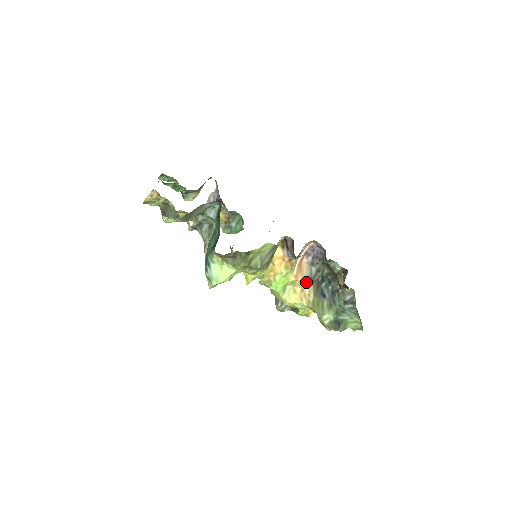
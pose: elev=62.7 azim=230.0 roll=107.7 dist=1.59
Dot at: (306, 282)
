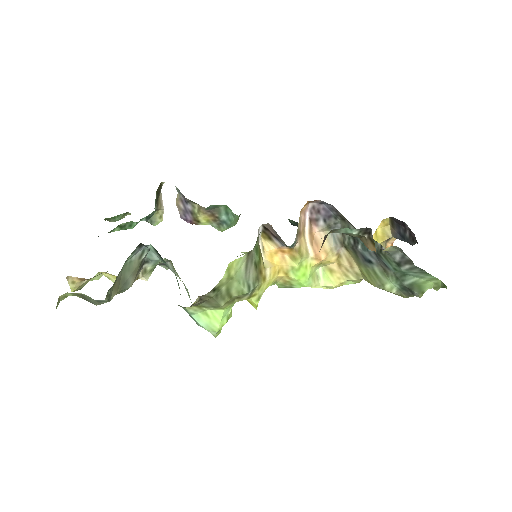
Dot at: (337, 253)
